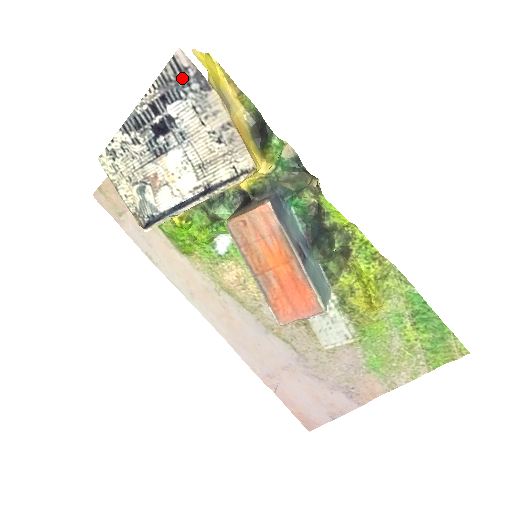
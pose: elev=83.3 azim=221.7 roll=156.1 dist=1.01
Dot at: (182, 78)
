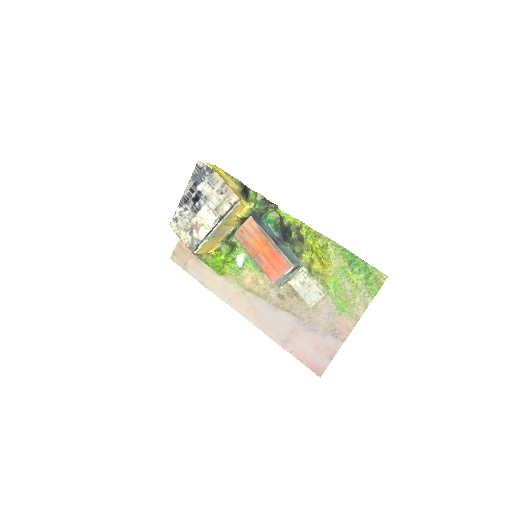
Dot at: (201, 172)
